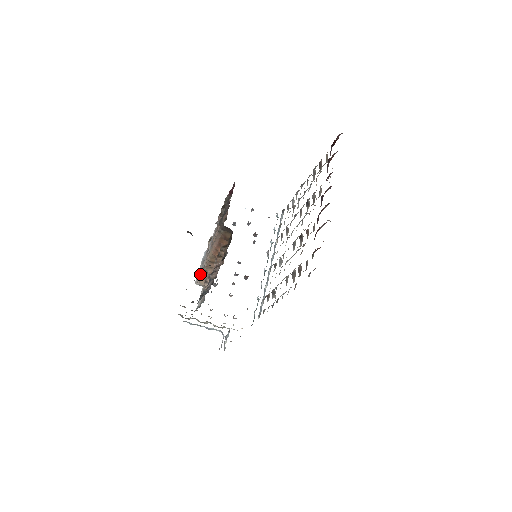
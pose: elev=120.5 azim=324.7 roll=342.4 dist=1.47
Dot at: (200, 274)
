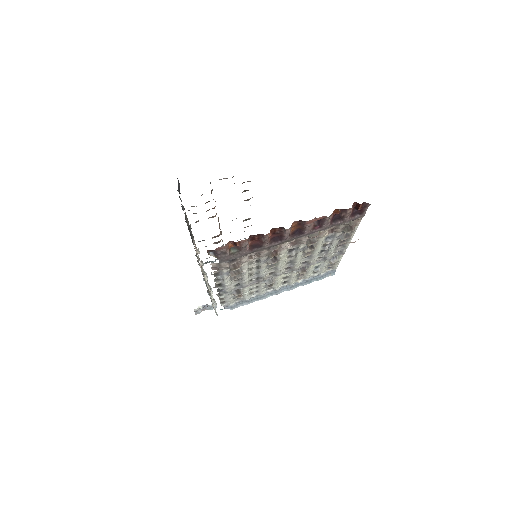
Dot at: occluded
